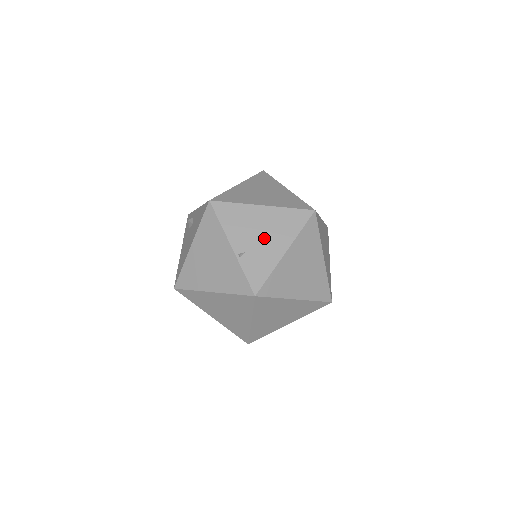
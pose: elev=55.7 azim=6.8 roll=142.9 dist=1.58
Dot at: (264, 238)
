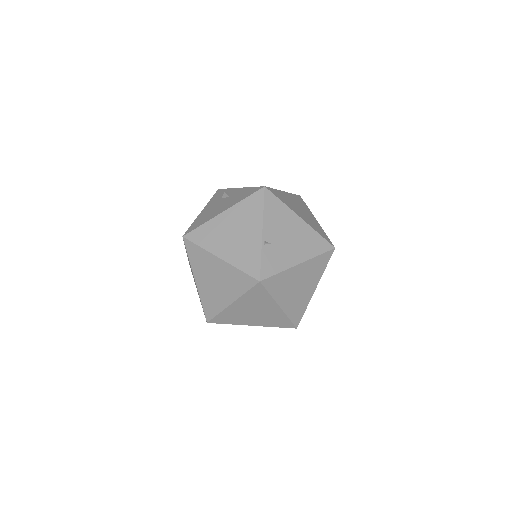
Dot at: (289, 242)
